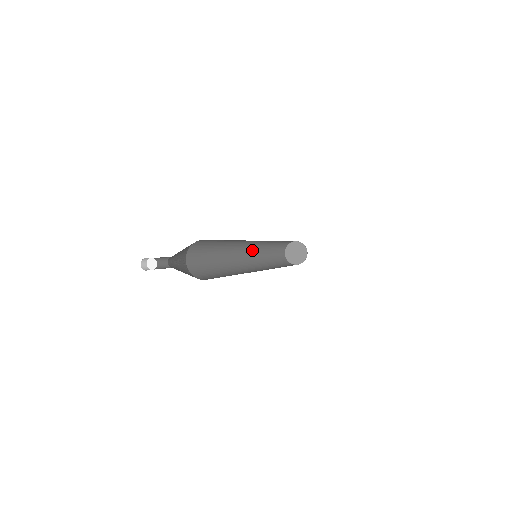
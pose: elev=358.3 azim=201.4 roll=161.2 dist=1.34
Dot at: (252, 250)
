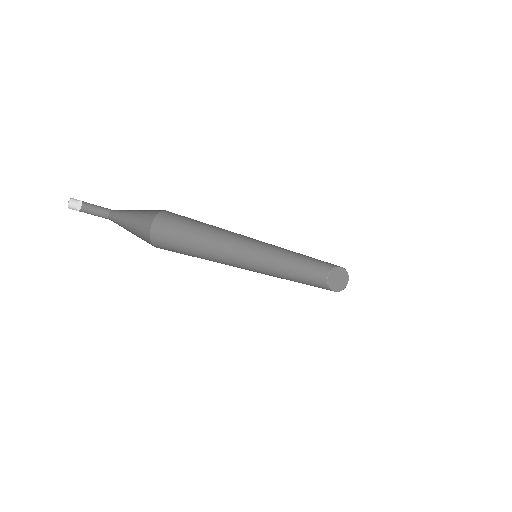
Dot at: (264, 255)
